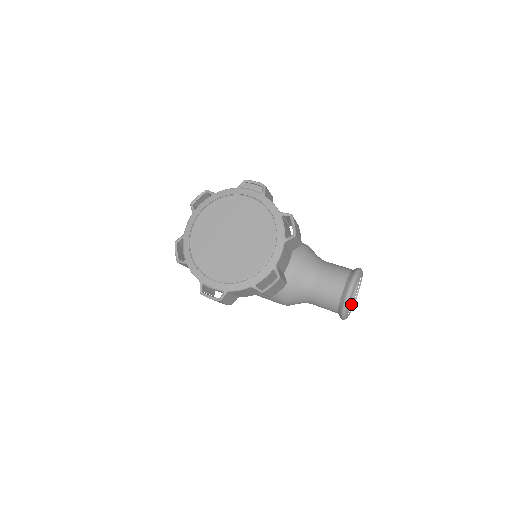
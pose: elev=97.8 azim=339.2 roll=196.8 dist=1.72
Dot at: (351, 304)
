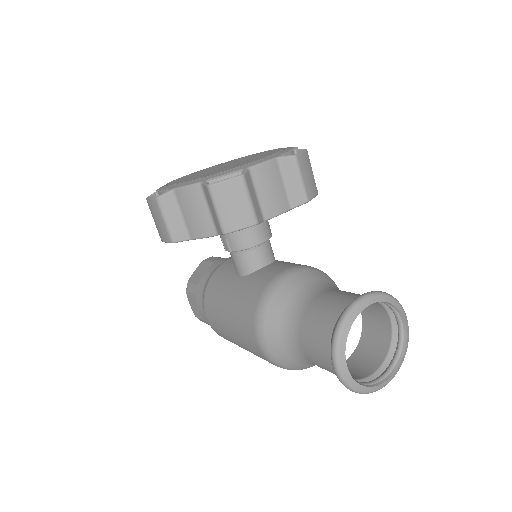
Dot at: (371, 383)
